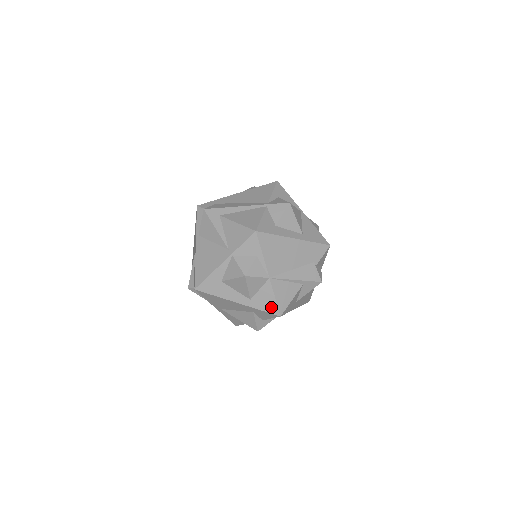
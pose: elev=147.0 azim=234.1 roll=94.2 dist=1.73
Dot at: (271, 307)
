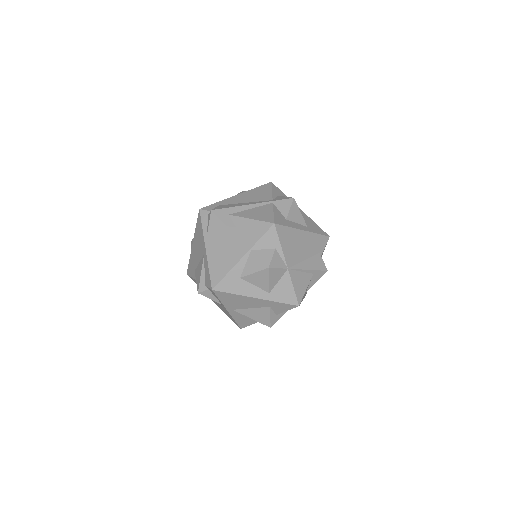
Dot at: (290, 298)
